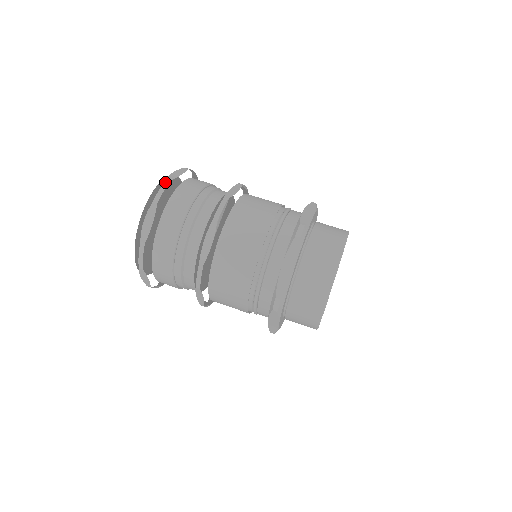
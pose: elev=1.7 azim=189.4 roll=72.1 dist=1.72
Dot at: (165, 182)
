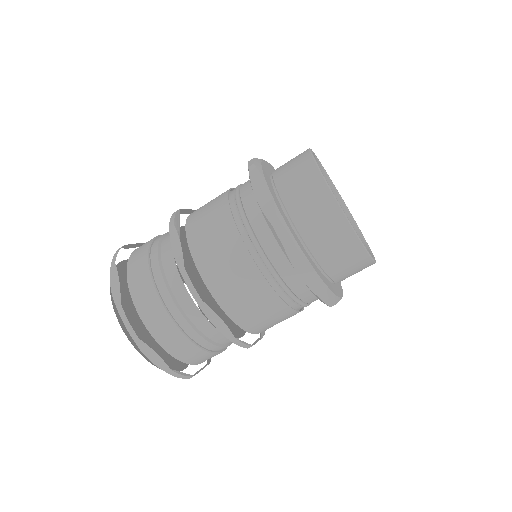
Dot at: (118, 249)
